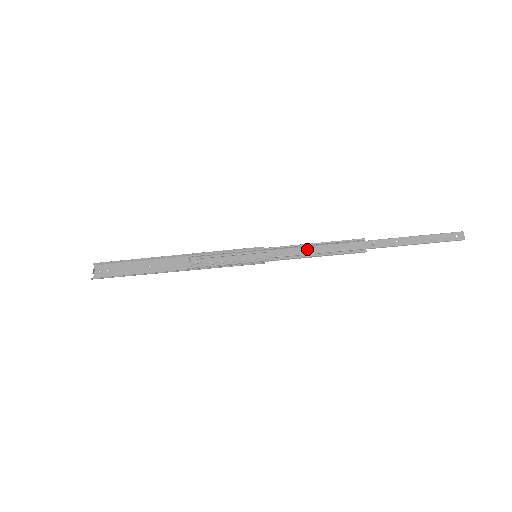
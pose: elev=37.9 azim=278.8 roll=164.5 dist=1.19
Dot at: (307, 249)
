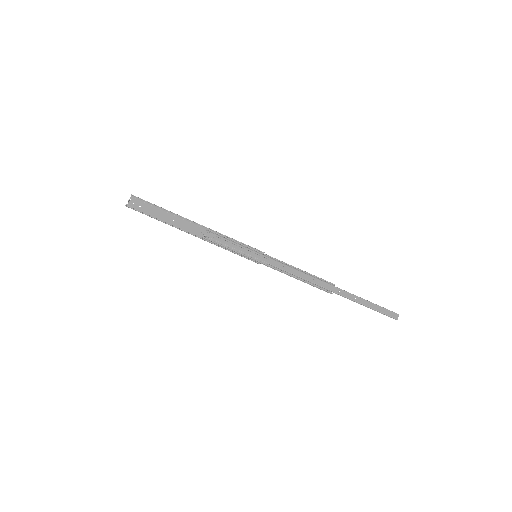
Dot at: (294, 270)
